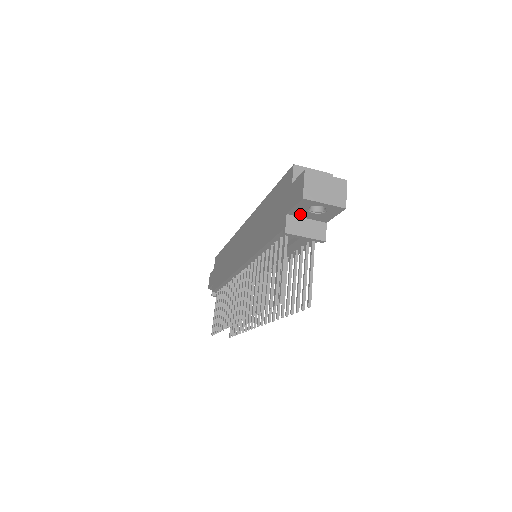
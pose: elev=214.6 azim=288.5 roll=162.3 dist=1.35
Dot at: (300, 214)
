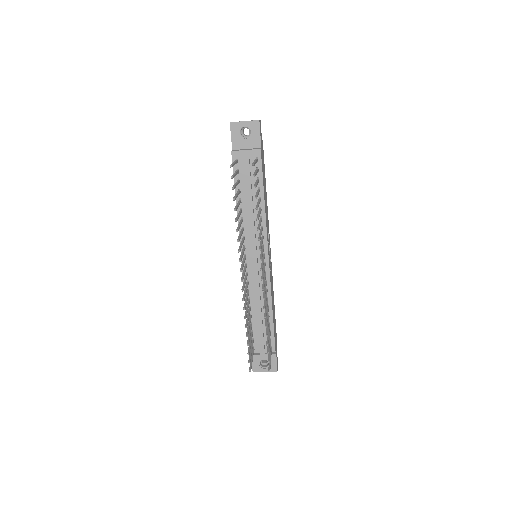
Dot at: (240, 145)
